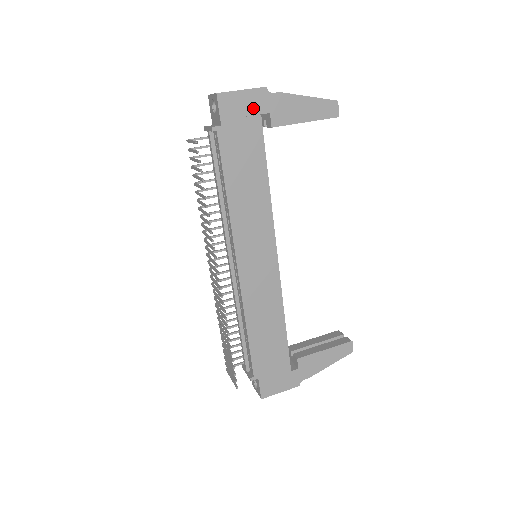
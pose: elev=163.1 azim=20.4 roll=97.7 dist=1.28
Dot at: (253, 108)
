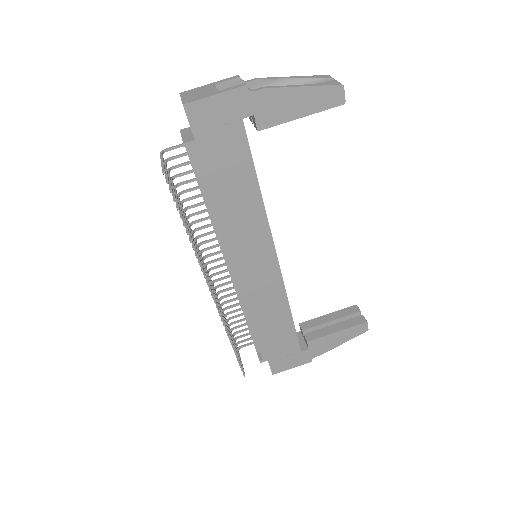
Dot at: (231, 113)
